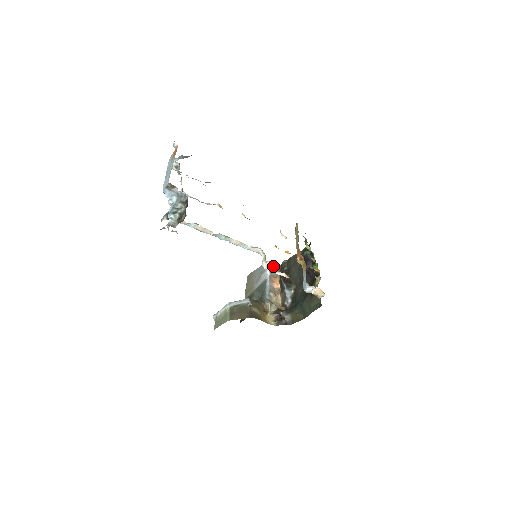
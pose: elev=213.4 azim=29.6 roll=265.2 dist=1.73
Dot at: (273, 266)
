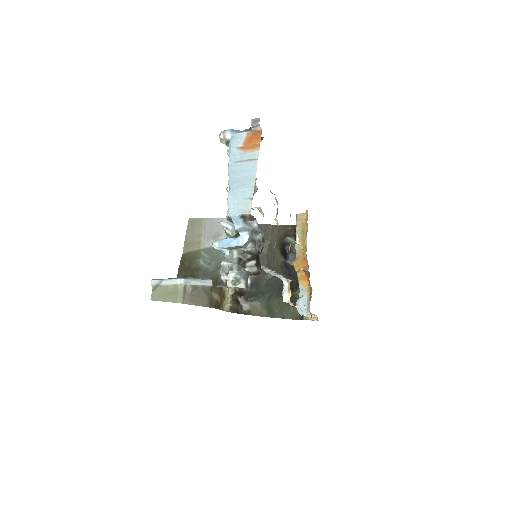
Dot at: occluded
